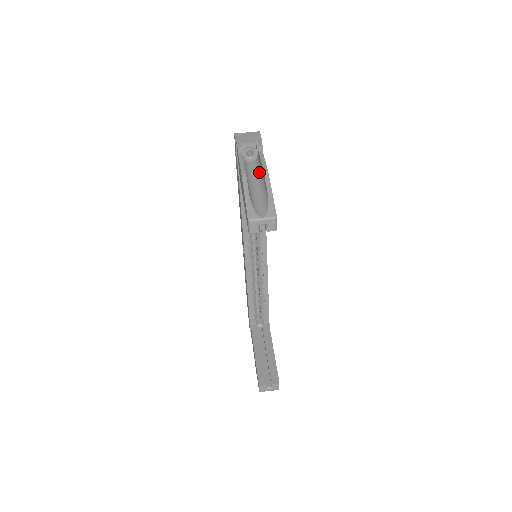
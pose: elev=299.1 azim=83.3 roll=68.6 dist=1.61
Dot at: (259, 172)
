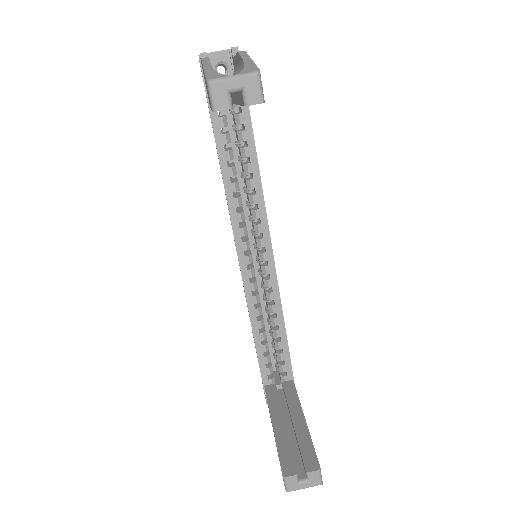
Dot at: (234, 74)
